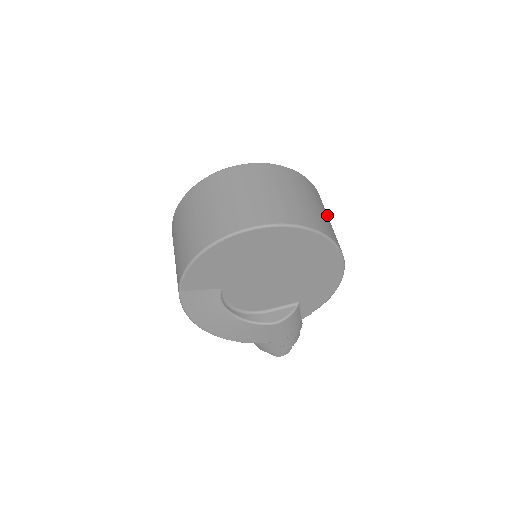
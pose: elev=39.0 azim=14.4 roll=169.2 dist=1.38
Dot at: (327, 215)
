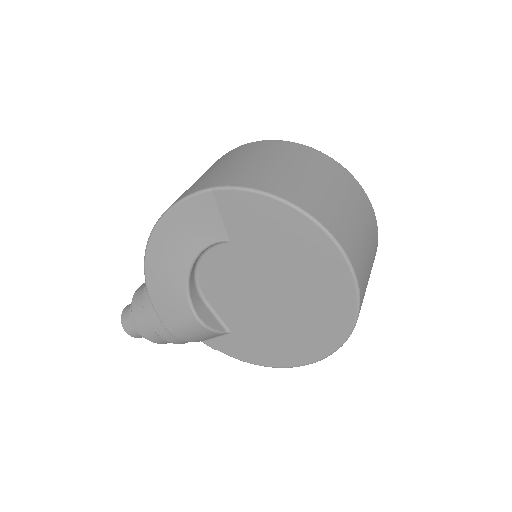
Dot at: occluded
